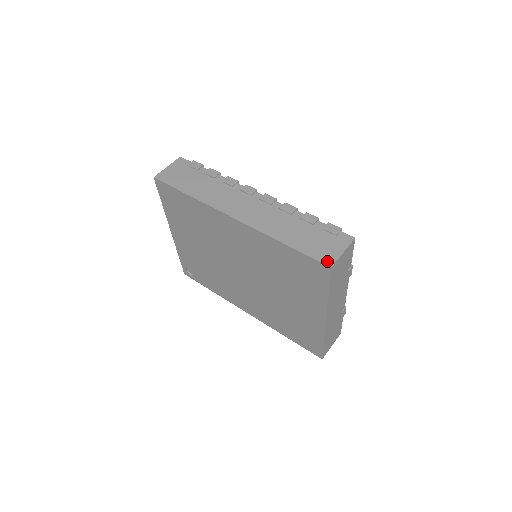
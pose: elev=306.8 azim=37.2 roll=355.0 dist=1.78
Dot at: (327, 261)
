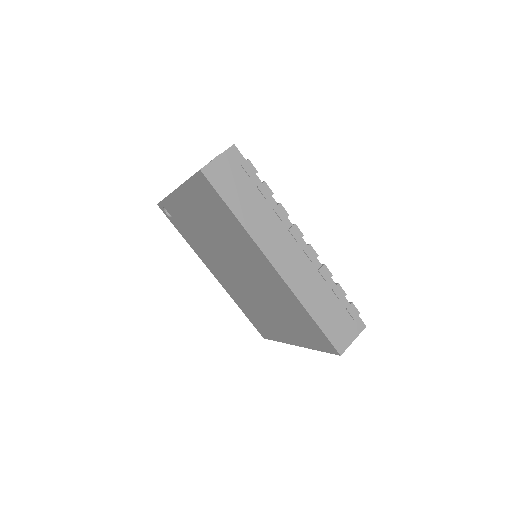
Dot at: (340, 348)
